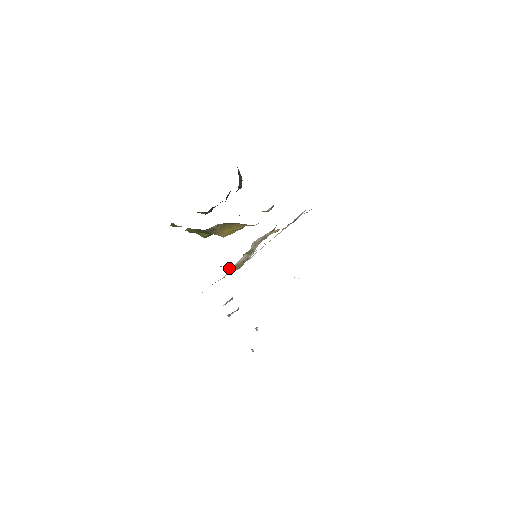
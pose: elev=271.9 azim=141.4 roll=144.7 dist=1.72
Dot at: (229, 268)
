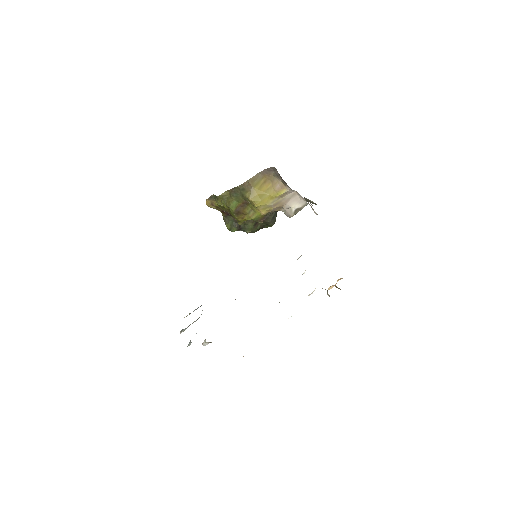
Dot at: occluded
